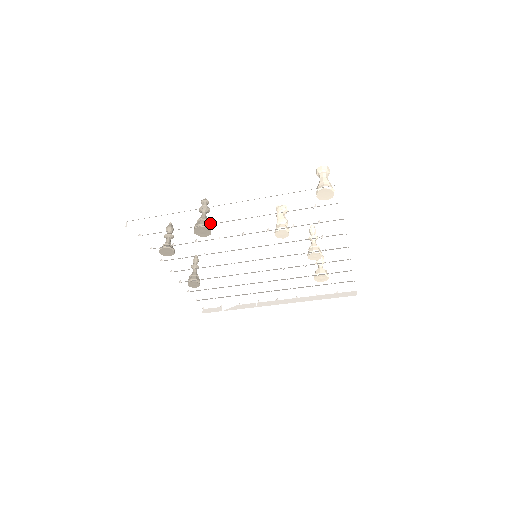
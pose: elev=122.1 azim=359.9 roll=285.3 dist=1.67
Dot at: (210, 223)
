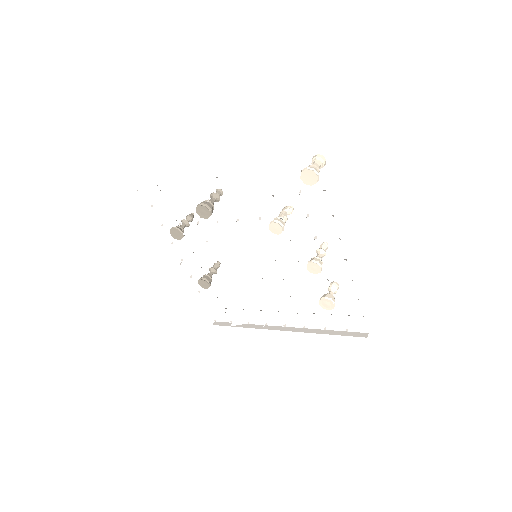
Dot at: occluded
